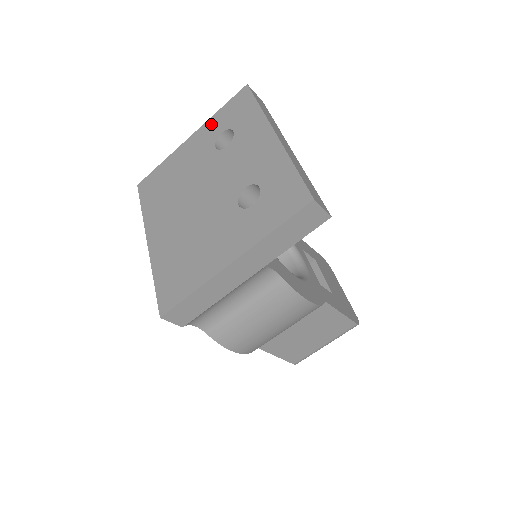
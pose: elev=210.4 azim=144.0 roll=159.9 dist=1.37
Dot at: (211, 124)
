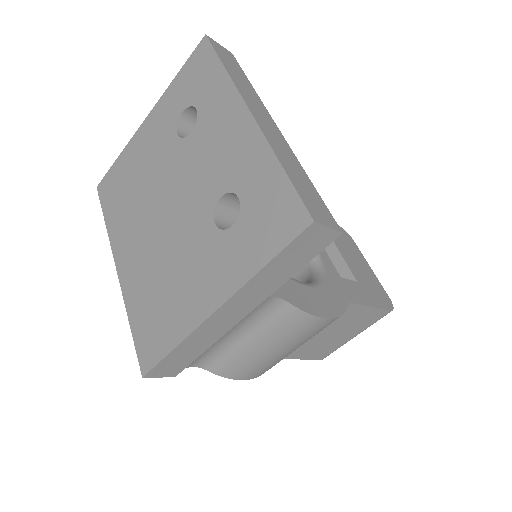
Dot at: (168, 99)
